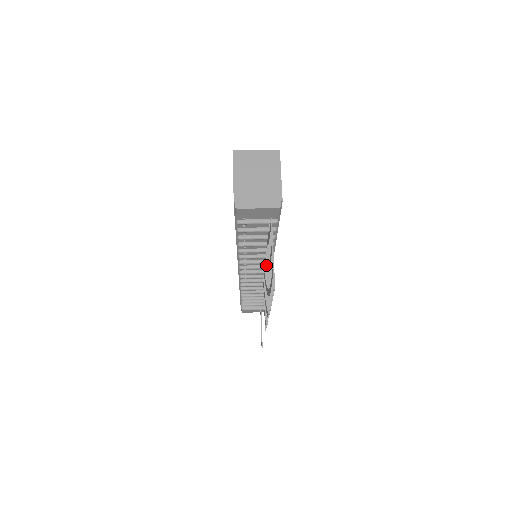
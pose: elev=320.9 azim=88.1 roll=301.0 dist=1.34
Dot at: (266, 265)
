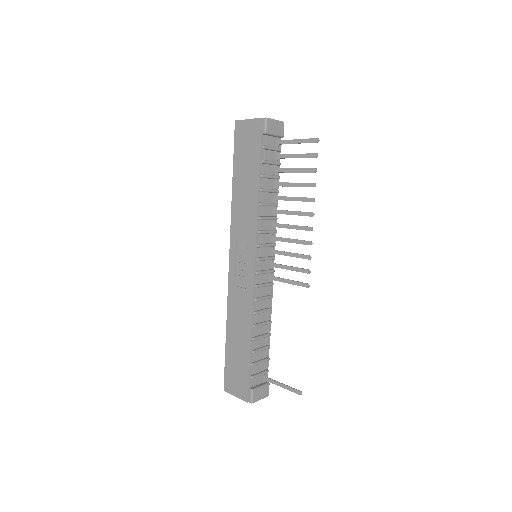
Dot at: (281, 212)
